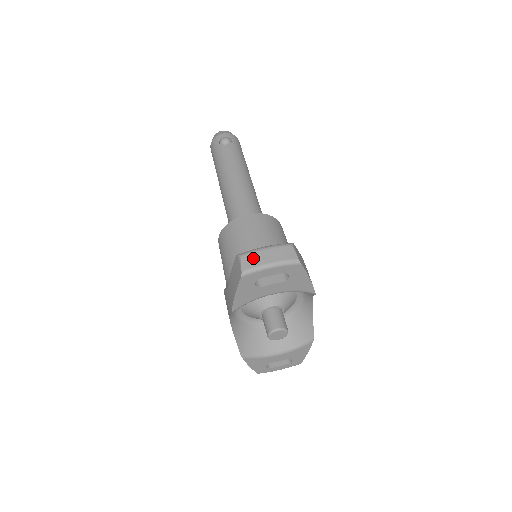
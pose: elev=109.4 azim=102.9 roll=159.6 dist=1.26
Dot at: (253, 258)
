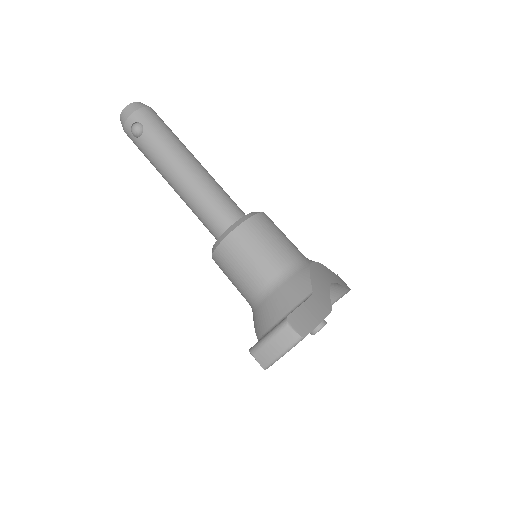
Dot at: (264, 355)
